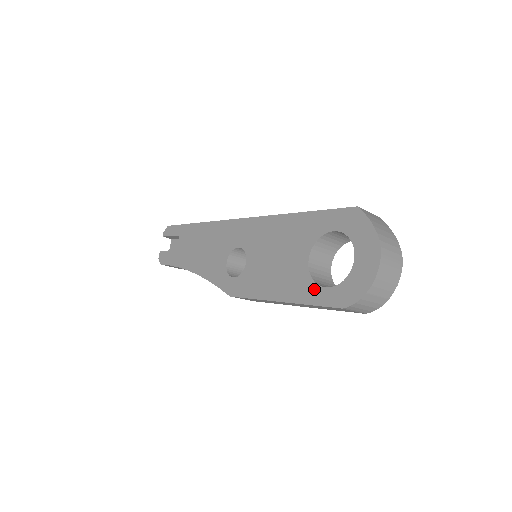
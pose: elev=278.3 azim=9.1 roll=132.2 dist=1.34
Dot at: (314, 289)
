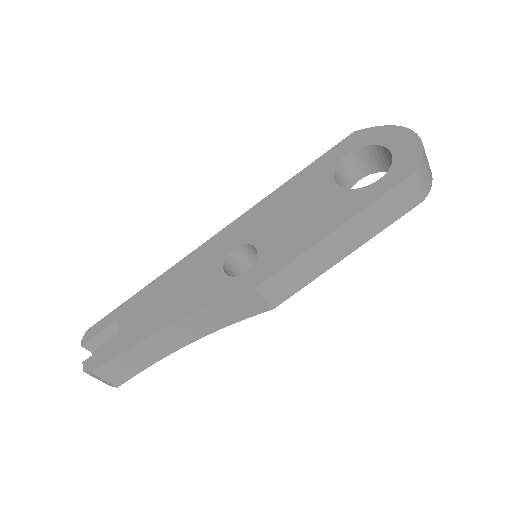
Dot at: (367, 190)
